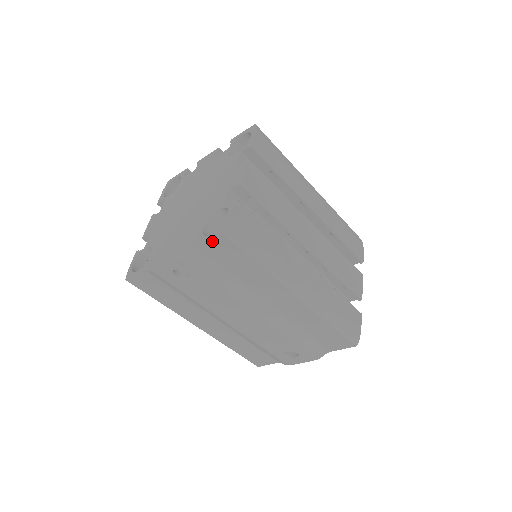
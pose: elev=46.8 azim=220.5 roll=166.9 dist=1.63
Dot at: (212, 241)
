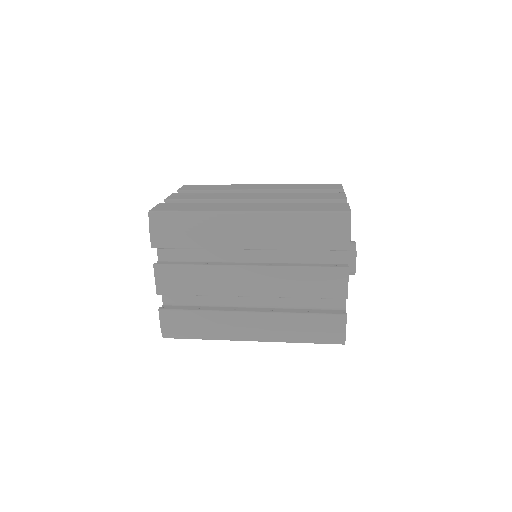
Dot at: occluded
